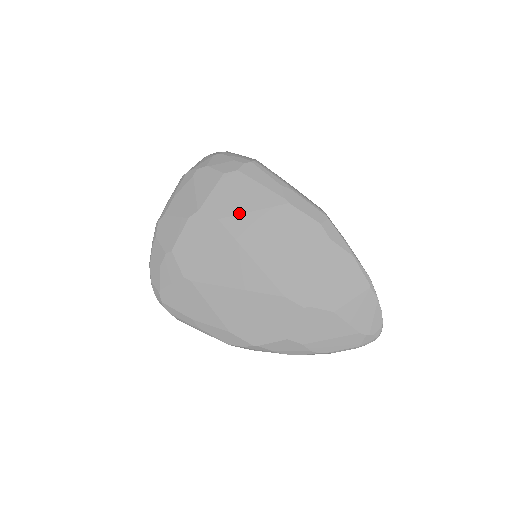
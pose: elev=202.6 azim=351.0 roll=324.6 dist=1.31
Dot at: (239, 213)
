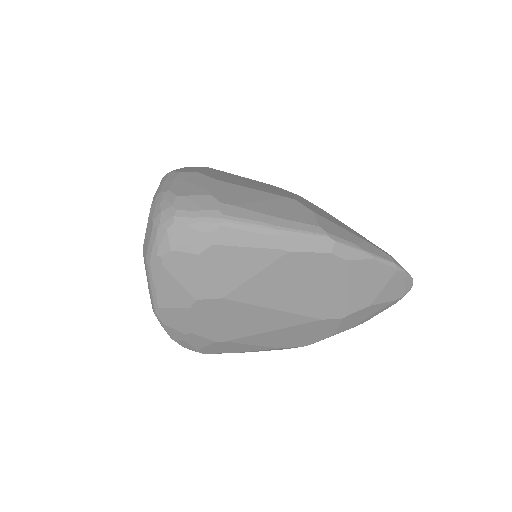
Dot at: (241, 284)
